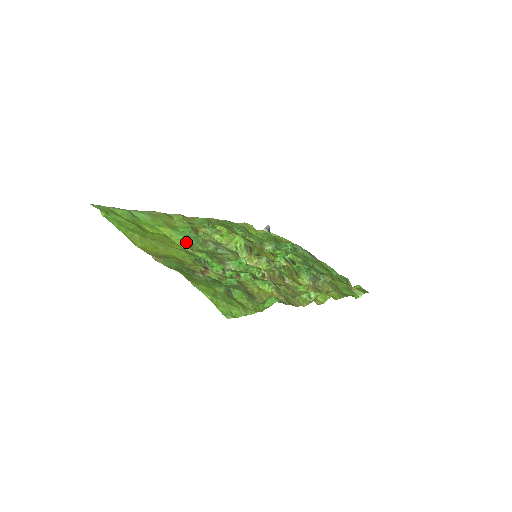
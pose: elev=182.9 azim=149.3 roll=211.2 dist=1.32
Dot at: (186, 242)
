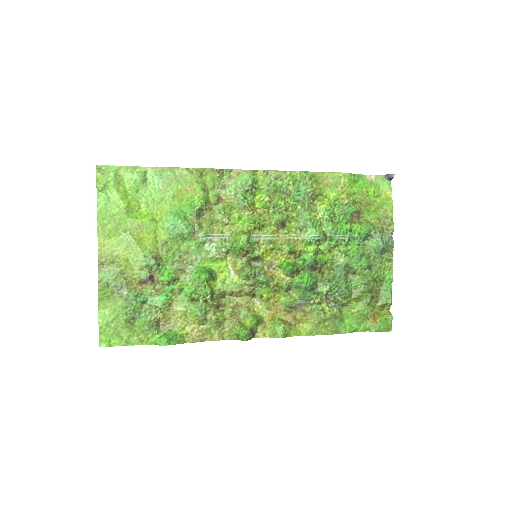
Dot at: (166, 234)
